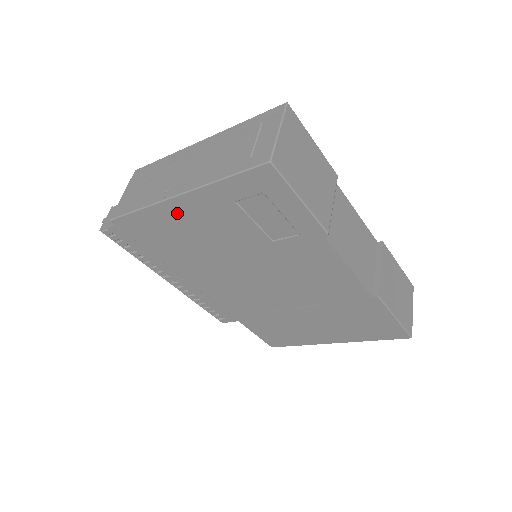
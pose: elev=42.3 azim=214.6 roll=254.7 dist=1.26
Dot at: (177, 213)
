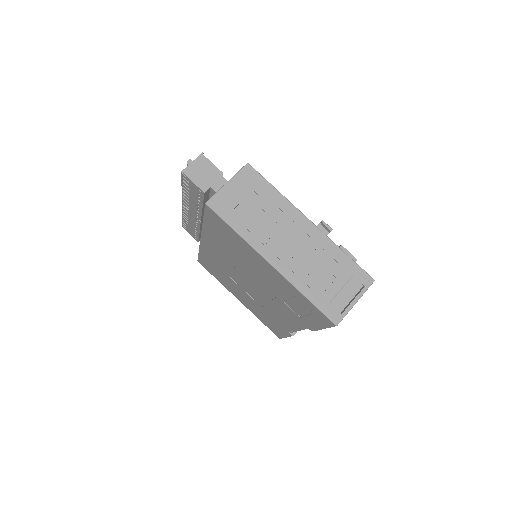
Dot at: (255, 256)
